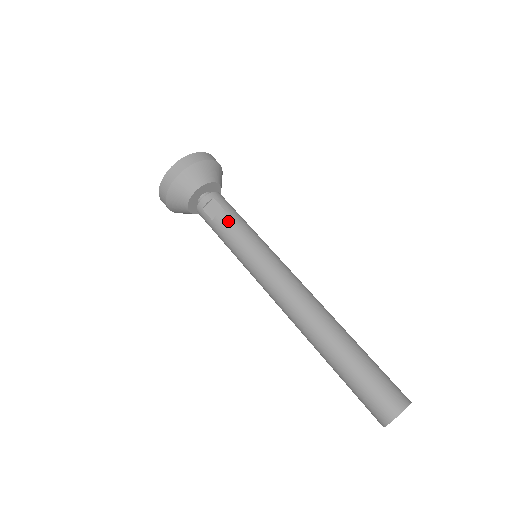
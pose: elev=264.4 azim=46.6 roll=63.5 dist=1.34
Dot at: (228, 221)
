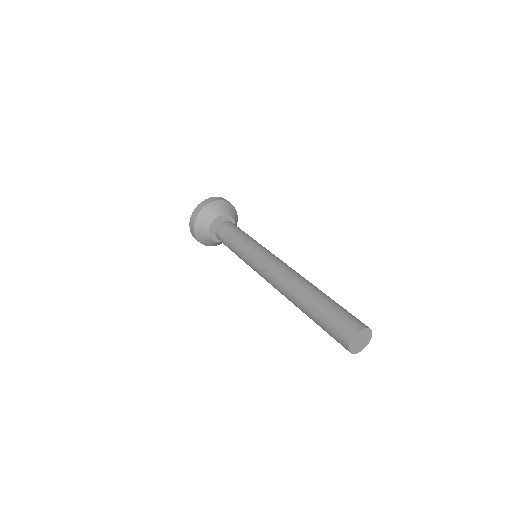
Dot at: (234, 236)
